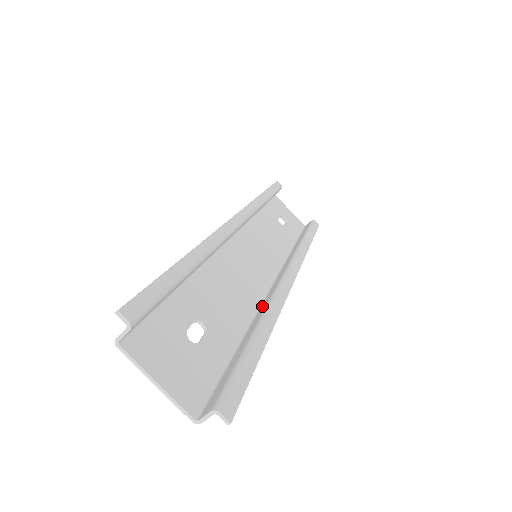
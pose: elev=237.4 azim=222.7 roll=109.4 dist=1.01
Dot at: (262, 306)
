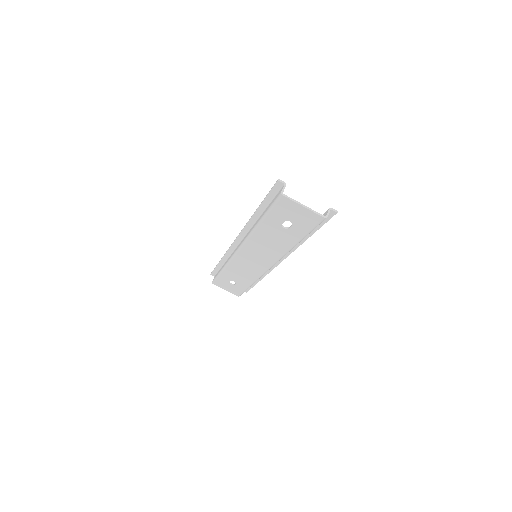
Dot at: occluded
